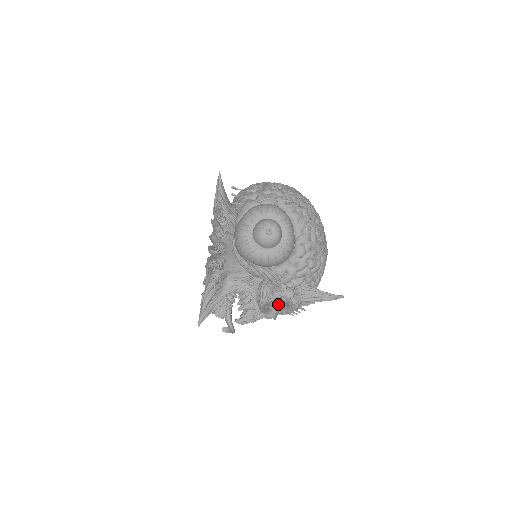
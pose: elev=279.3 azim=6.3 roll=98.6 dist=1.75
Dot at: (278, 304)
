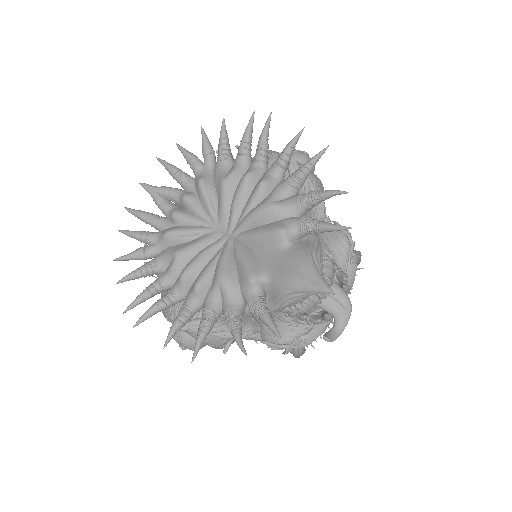
Dot at: occluded
